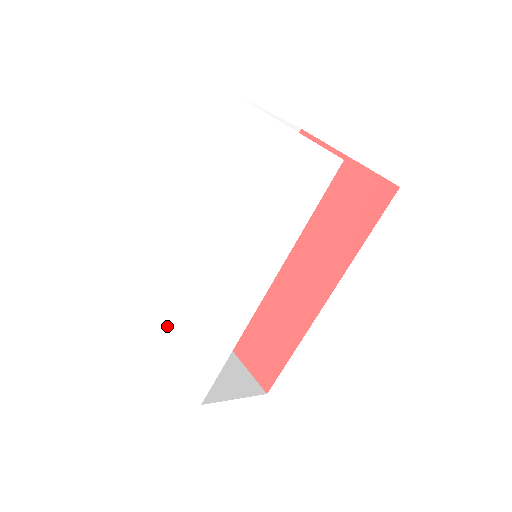
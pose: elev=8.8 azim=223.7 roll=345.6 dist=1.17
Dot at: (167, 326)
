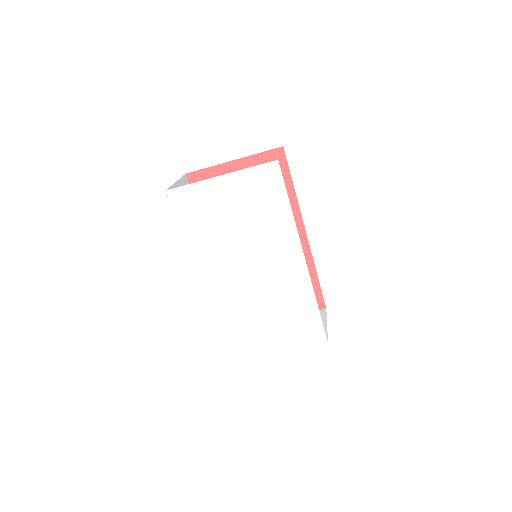
Dot at: (260, 342)
